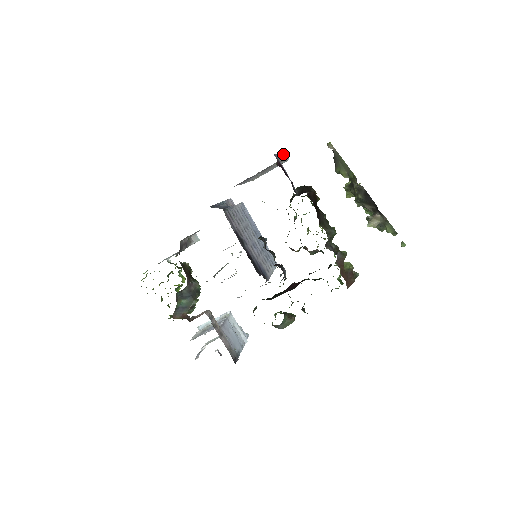
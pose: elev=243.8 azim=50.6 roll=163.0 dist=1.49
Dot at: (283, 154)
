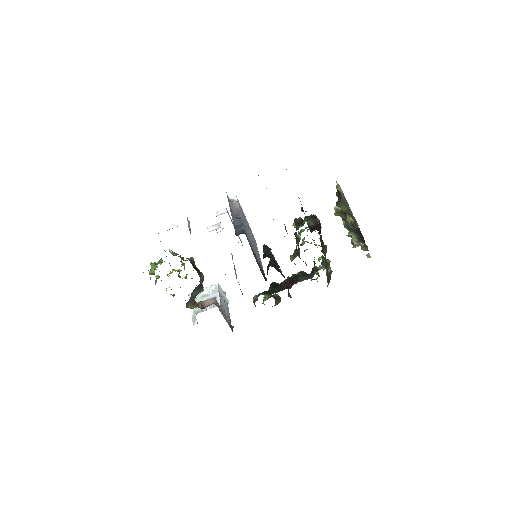
Dot at: occluded
